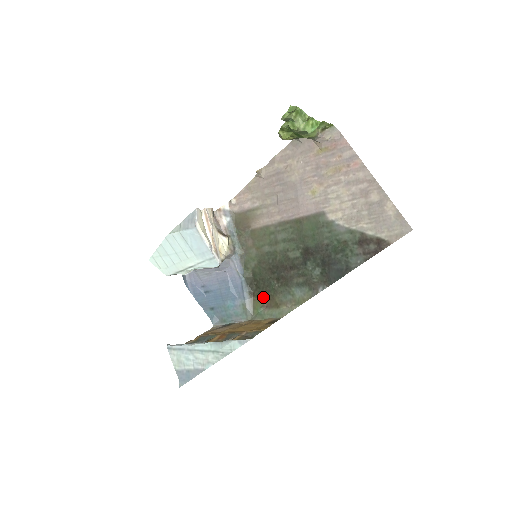
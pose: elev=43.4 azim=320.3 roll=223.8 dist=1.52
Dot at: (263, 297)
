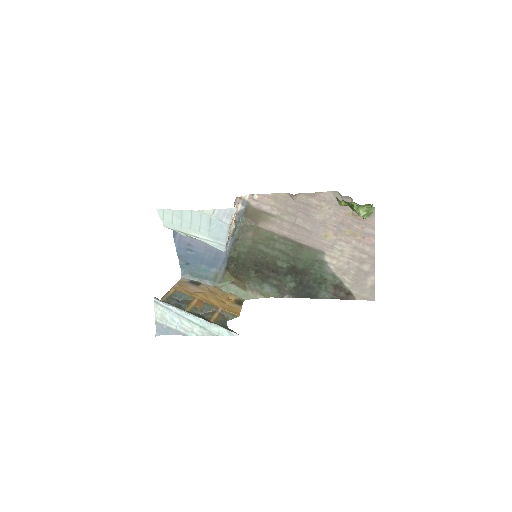
Dot at: (236, 276)
